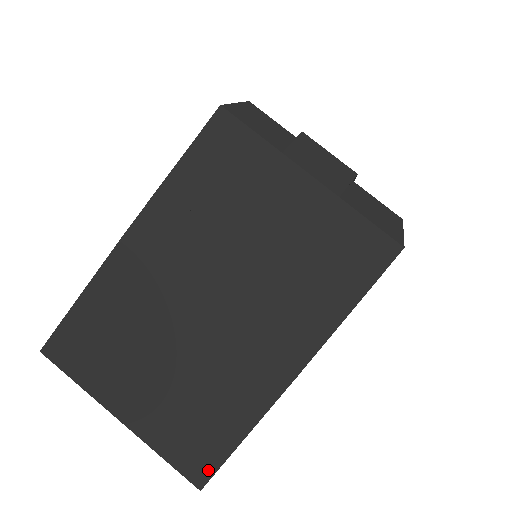
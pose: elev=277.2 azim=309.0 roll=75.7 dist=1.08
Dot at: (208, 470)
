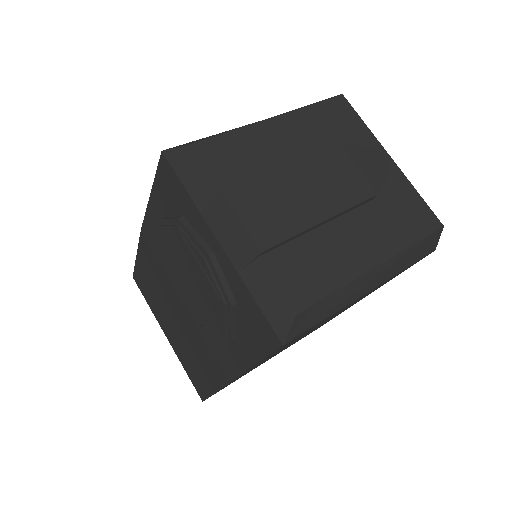
Dot at: (203, 395)
